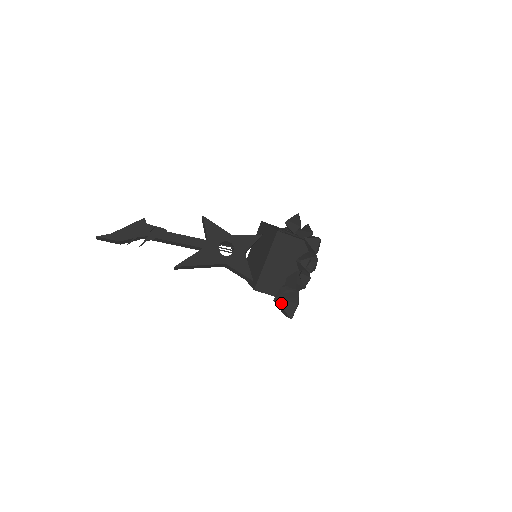
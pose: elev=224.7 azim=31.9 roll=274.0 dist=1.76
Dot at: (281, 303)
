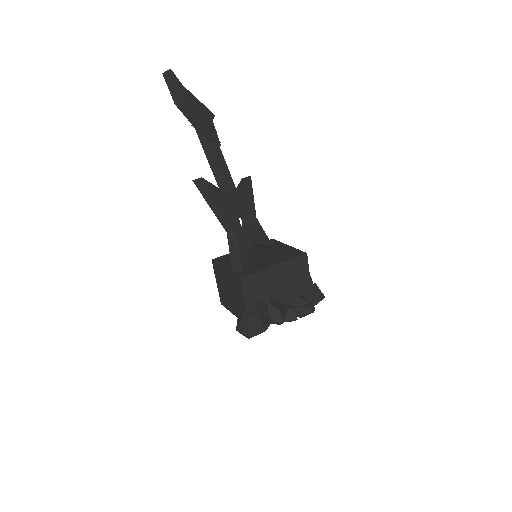
Dot at: (253, 314)
